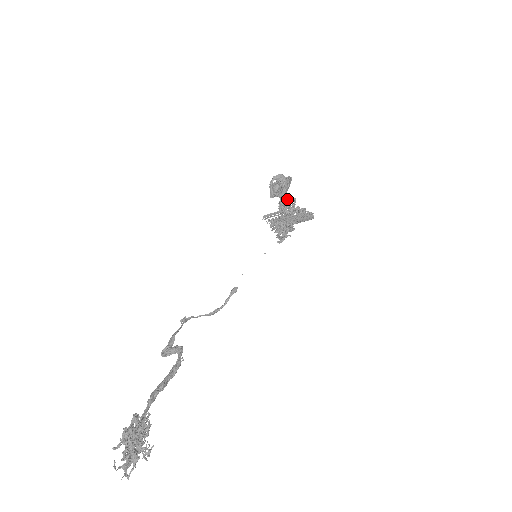
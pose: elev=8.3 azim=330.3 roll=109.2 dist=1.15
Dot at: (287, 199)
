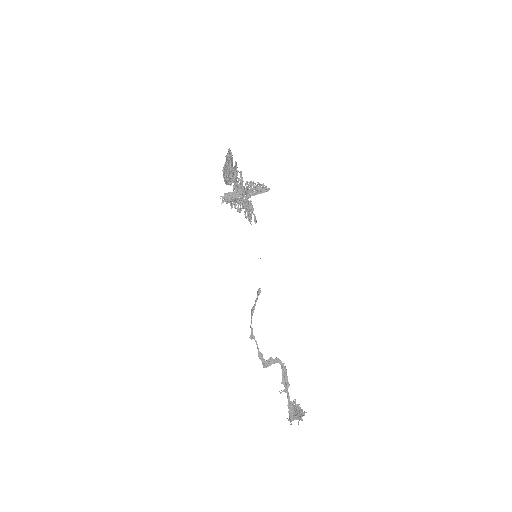
Dot at: (242, 181)
